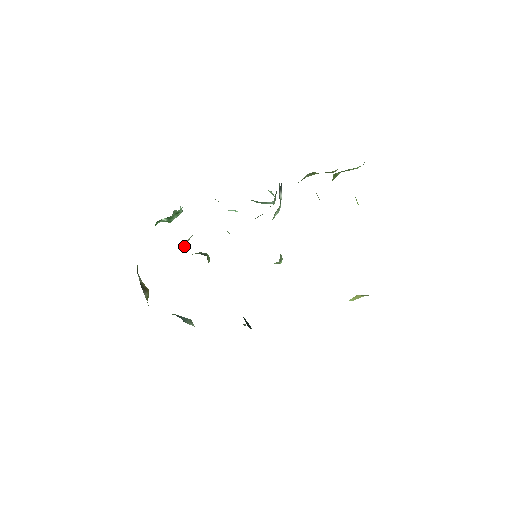
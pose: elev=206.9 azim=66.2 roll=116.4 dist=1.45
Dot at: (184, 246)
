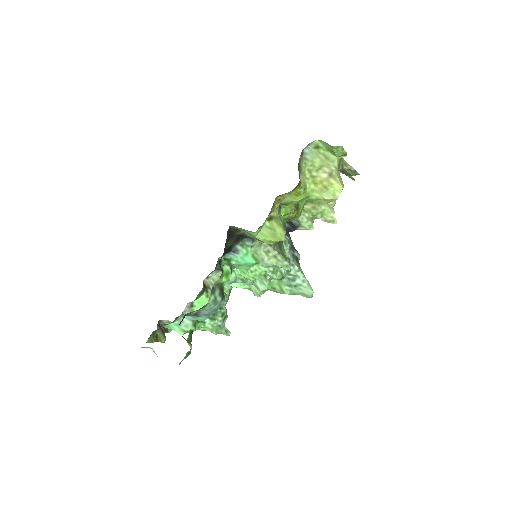
Dot at: (205, 286)
